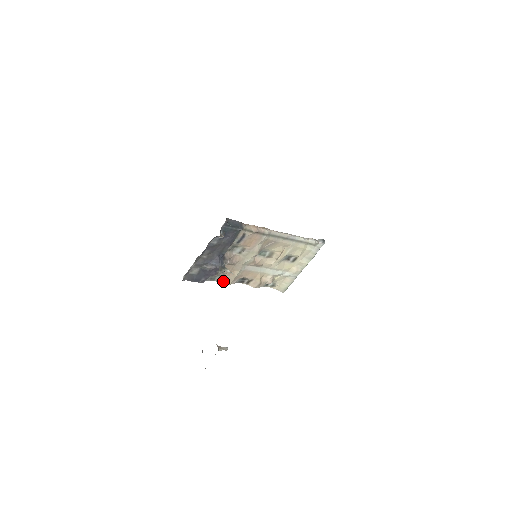
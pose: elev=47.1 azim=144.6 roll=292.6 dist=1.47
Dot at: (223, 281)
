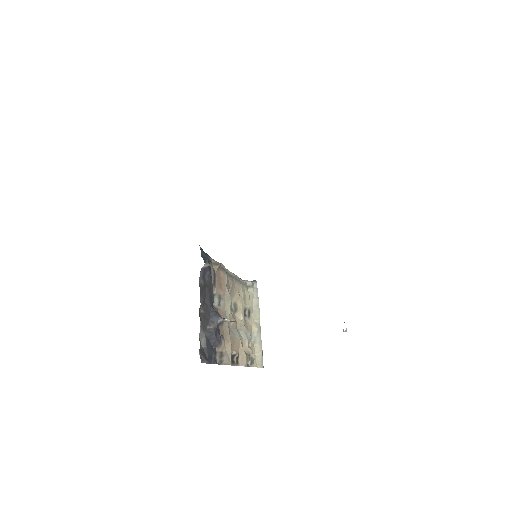
Dot at: (224, 360)
